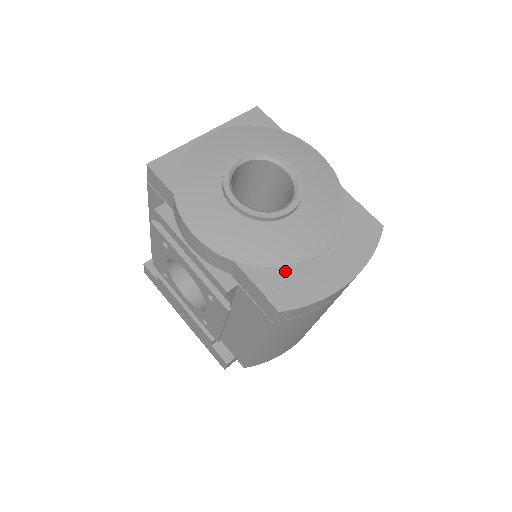
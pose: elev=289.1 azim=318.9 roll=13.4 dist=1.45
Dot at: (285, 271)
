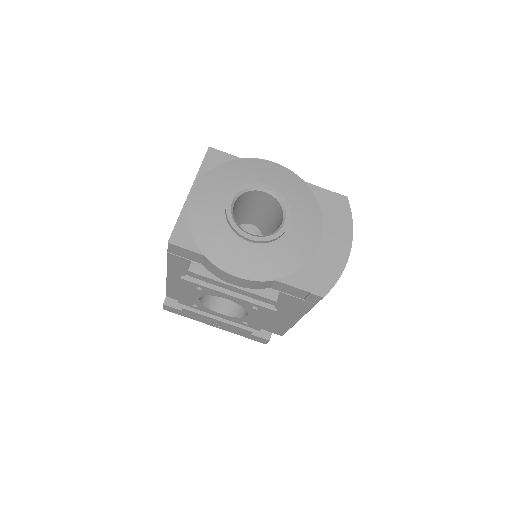
Dot at: (309, 267)
